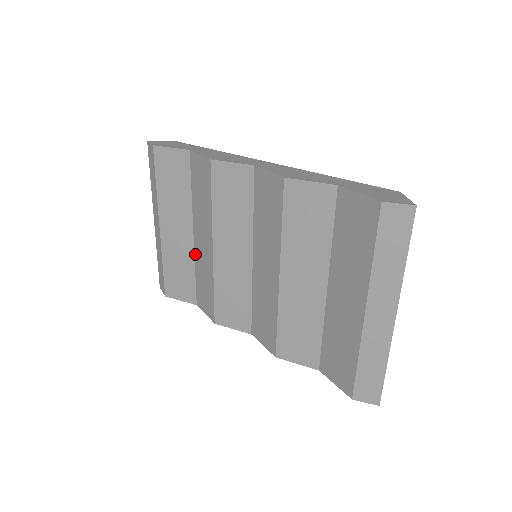
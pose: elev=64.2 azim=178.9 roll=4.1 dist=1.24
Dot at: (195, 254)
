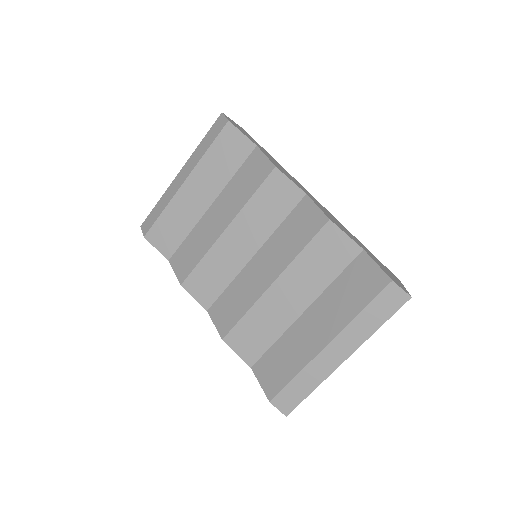
Dot at: (200, 222)
